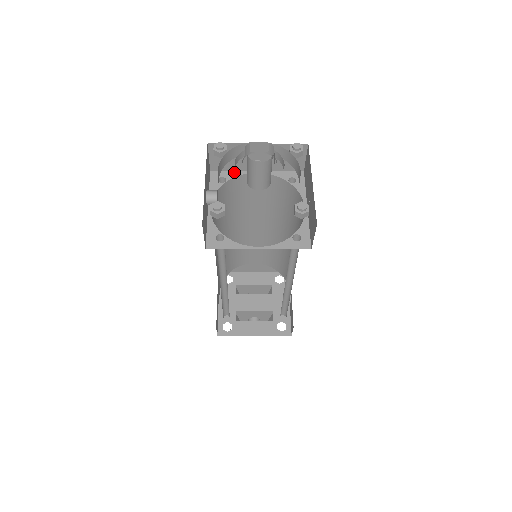
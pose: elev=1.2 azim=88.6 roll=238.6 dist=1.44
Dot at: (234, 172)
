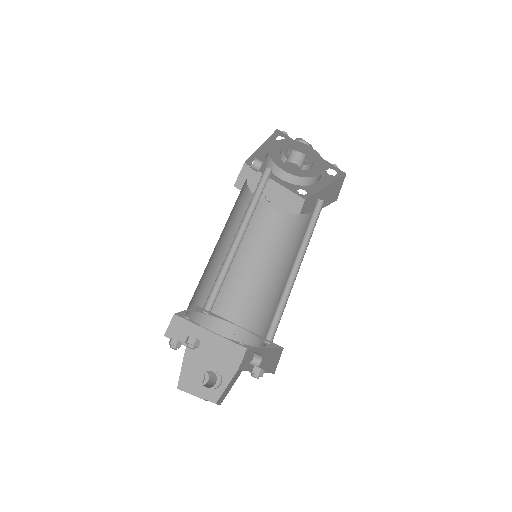
Dot at: occluded
